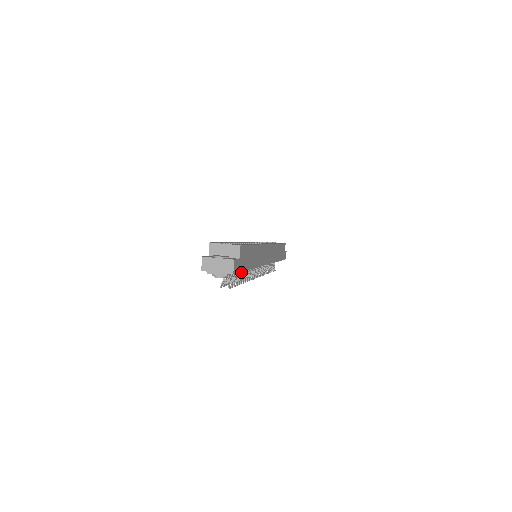
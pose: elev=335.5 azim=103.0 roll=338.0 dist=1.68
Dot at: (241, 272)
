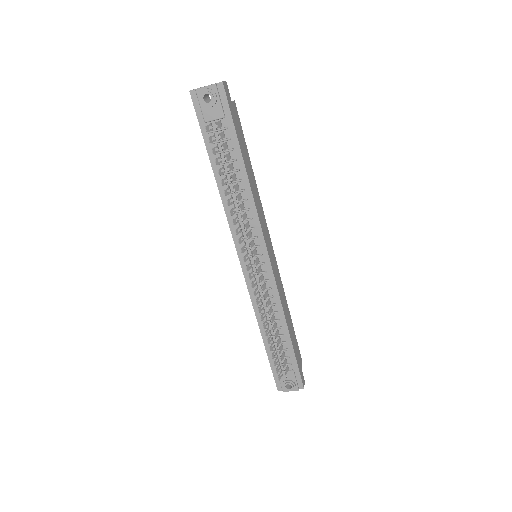
Dot at: (233, 178)
